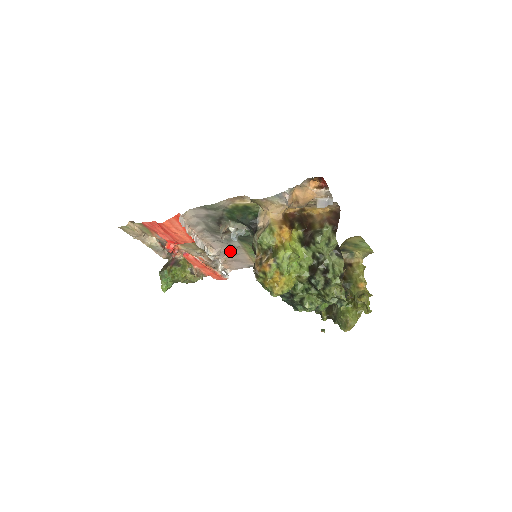
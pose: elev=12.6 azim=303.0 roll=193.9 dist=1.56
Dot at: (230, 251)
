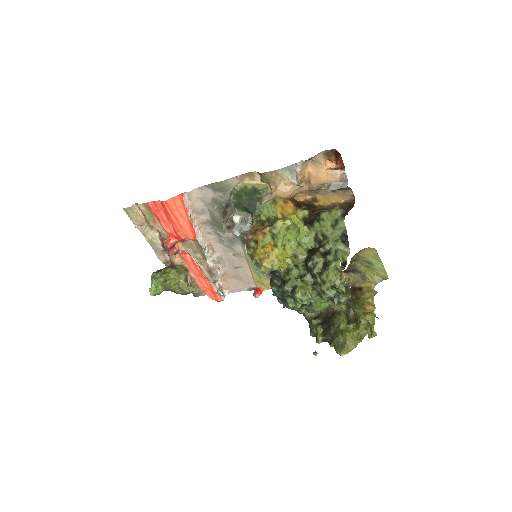
Dot at: (231, 260)
